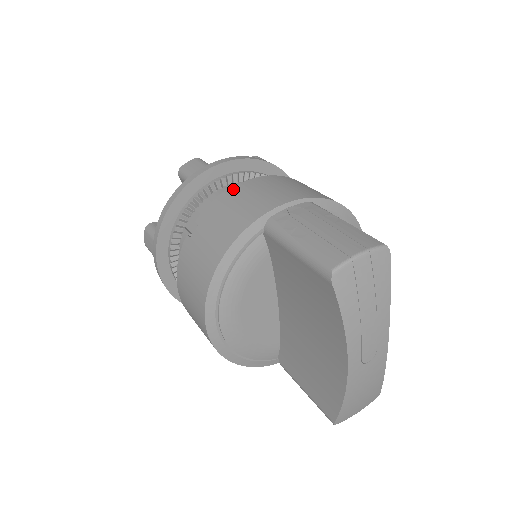
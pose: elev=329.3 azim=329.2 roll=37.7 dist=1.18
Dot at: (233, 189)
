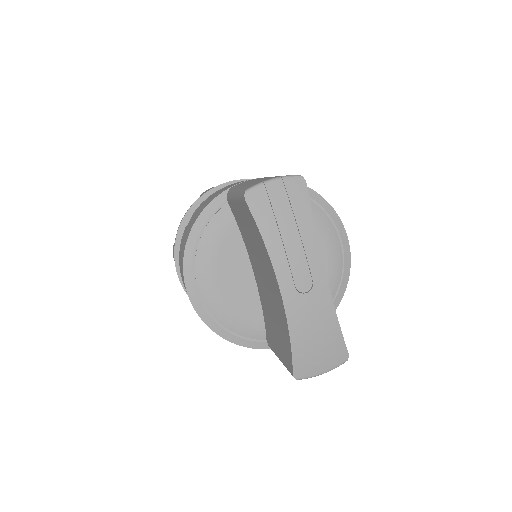
Dot at: (222, 188)
